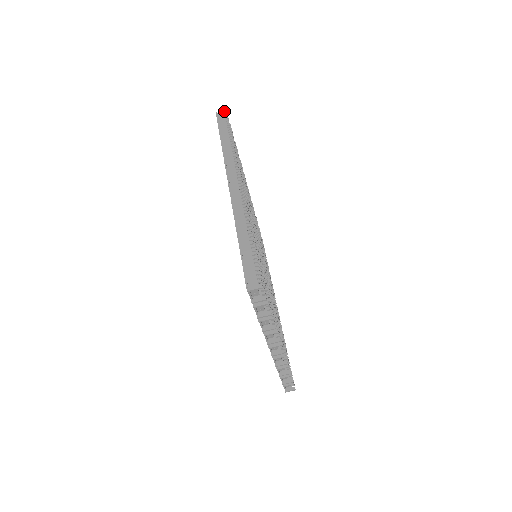
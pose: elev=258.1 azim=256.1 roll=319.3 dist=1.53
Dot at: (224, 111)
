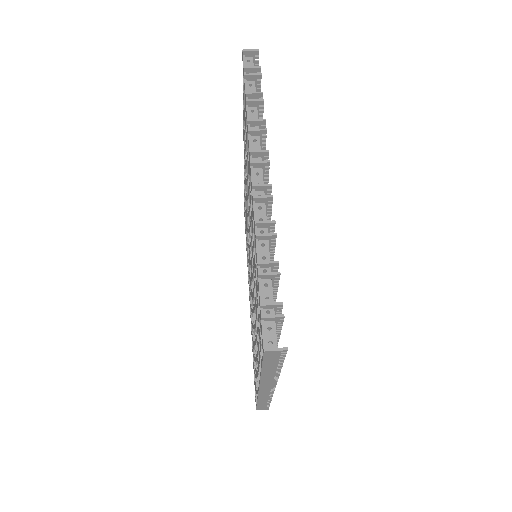
Dot at: occluded
